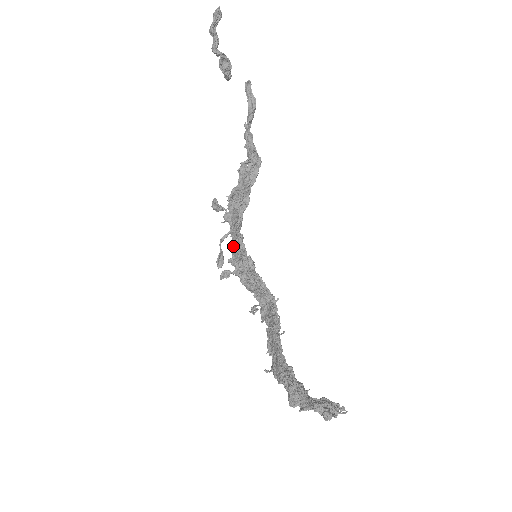
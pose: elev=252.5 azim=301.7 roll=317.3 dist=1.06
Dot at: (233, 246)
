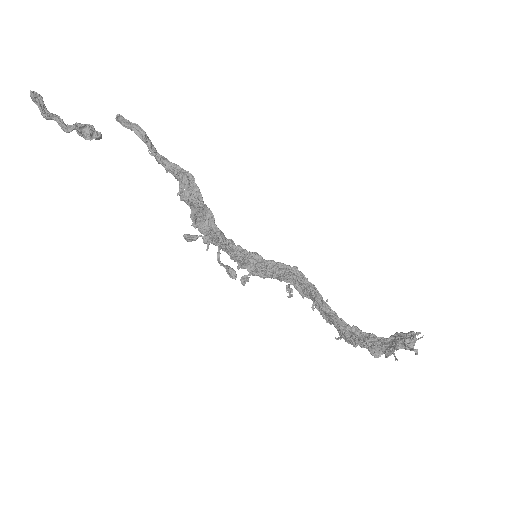
Dot at: (231, 257)
